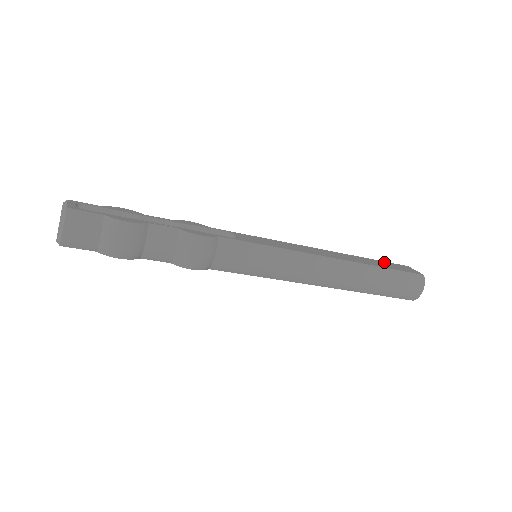
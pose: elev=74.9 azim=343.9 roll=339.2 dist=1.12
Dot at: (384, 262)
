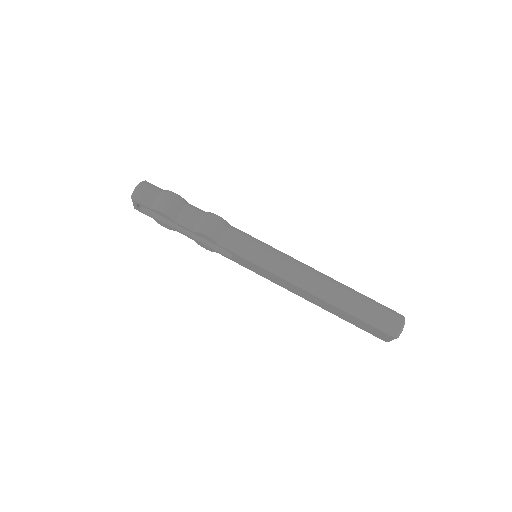
Dot at: occluded
